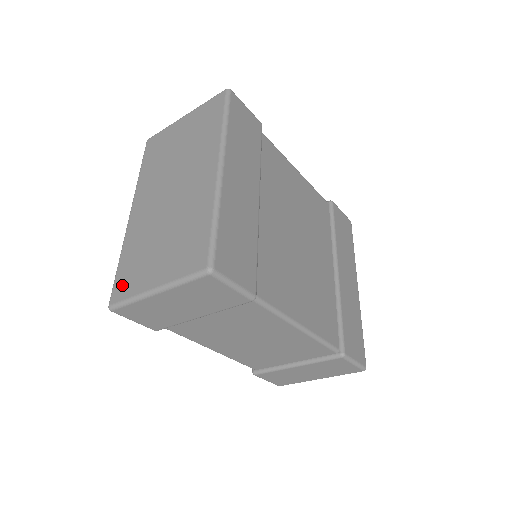
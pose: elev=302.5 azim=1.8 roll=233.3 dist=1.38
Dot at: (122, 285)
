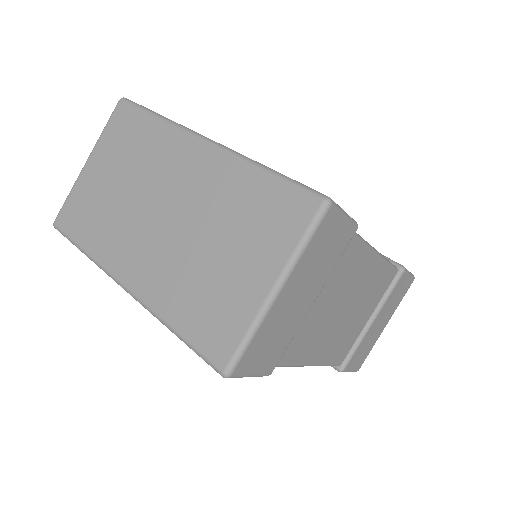
Dot at: (215, 337)
